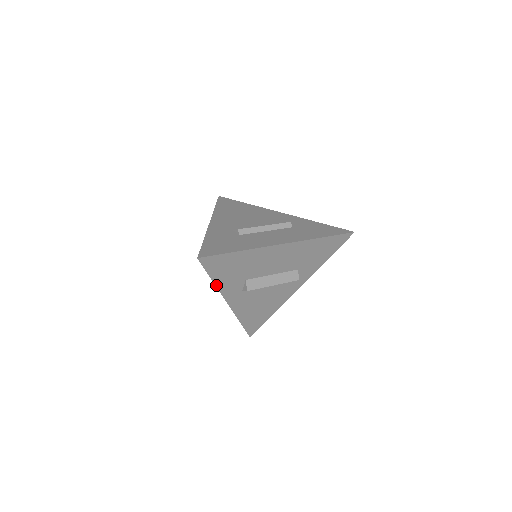
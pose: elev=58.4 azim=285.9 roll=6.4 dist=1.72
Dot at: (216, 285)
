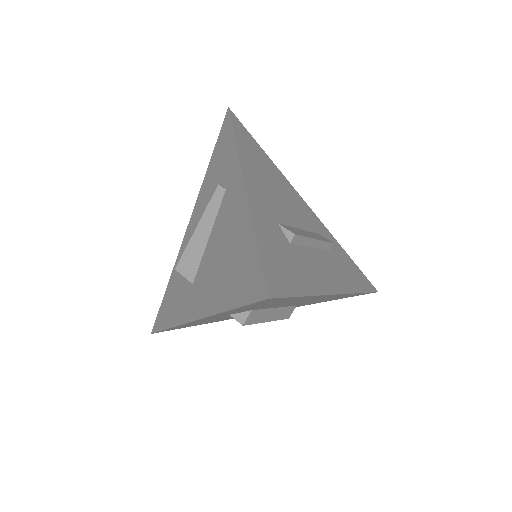
Dot at: (221, 312)
